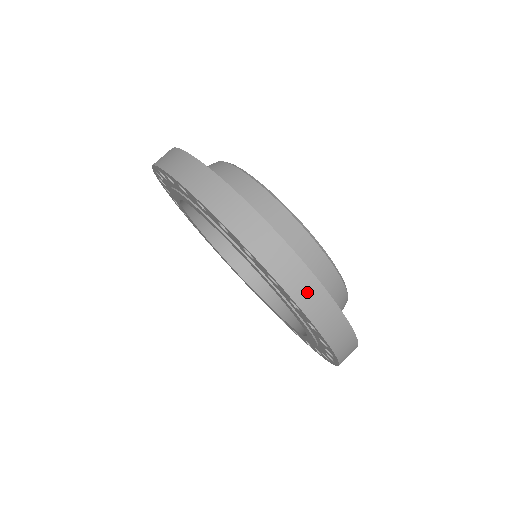
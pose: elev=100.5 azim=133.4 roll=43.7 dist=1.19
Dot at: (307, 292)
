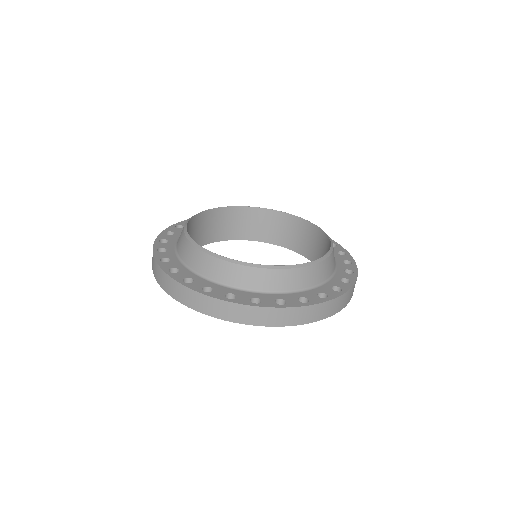
Dot at: (323, 311)
